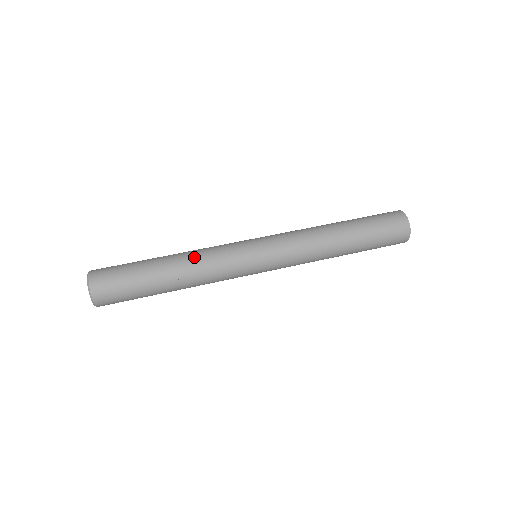
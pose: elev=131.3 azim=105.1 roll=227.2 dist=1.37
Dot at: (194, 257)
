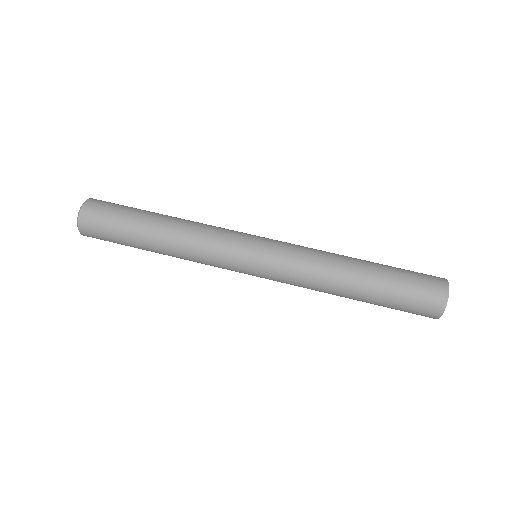
Dot at: (188, 228)
